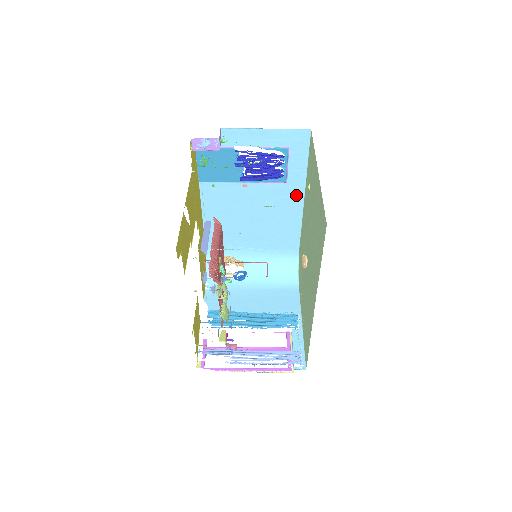
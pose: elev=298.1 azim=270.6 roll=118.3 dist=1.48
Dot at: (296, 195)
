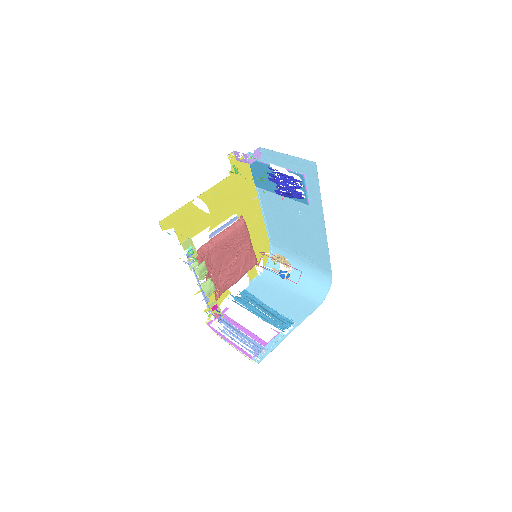
Dot at: (319, 219)
